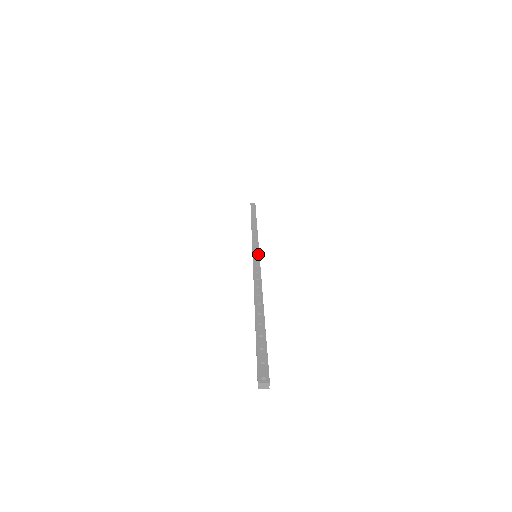
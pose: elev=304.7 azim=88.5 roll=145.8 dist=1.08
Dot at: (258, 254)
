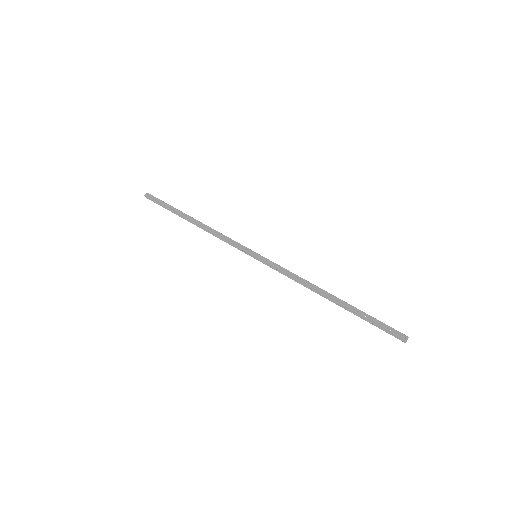
Dot at: (258, 254)
